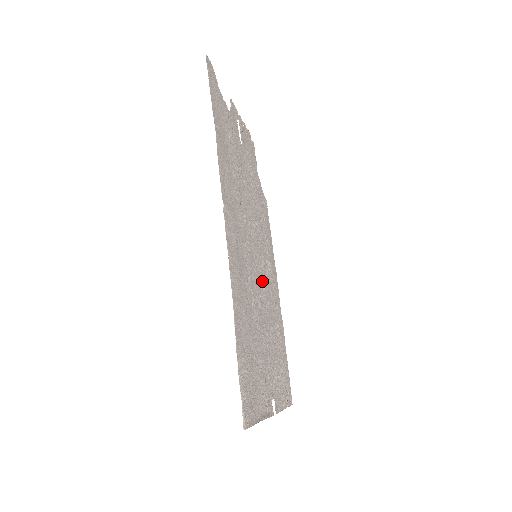
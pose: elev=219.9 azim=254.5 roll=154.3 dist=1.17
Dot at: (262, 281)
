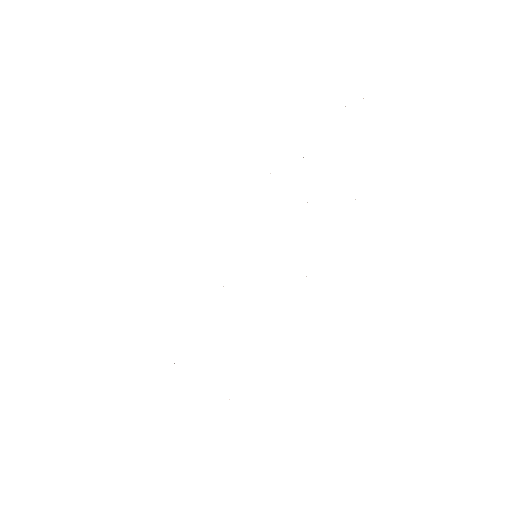
Dot at: occluded
